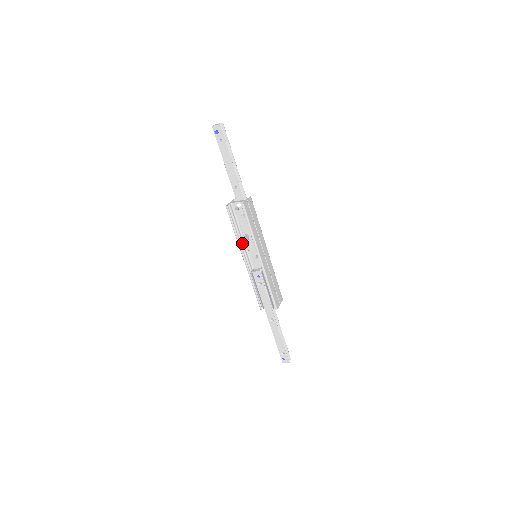
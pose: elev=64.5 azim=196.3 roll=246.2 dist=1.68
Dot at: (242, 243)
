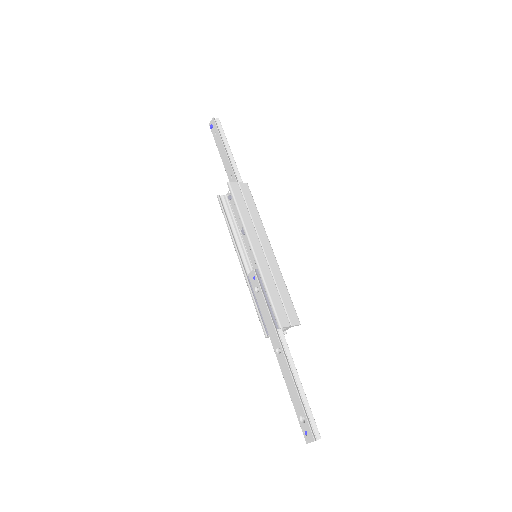
Dot at: (238, 240)
